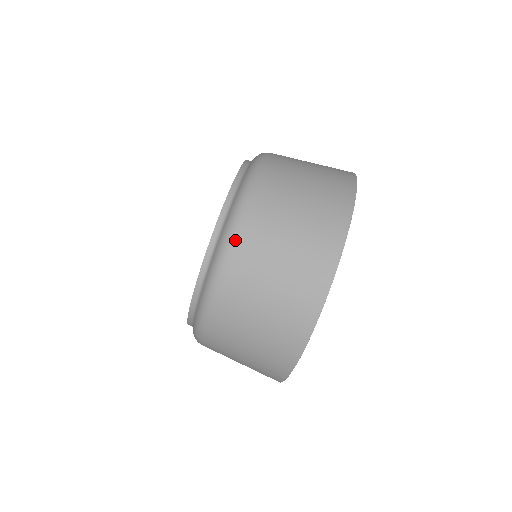
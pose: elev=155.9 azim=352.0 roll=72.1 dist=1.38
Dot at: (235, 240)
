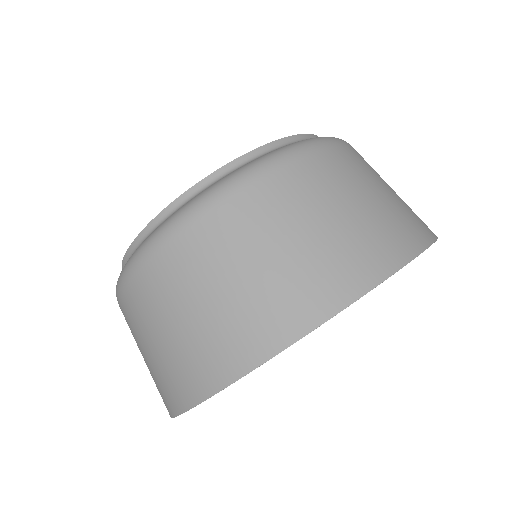
Dot at: (121, 290)
